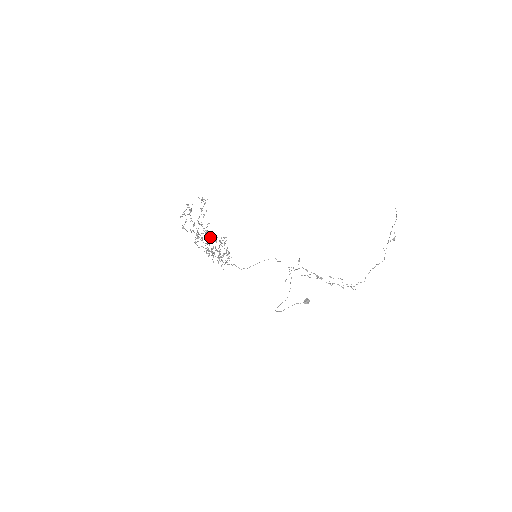
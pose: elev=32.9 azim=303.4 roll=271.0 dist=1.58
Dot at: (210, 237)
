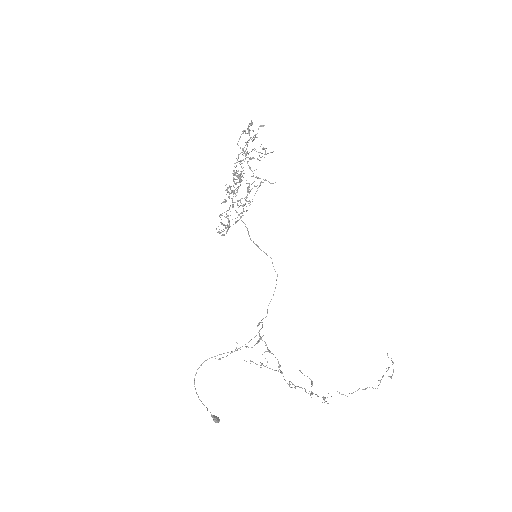
Dot at: occluded
